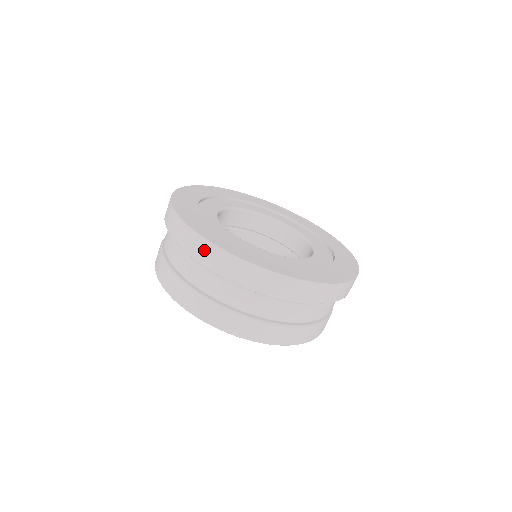
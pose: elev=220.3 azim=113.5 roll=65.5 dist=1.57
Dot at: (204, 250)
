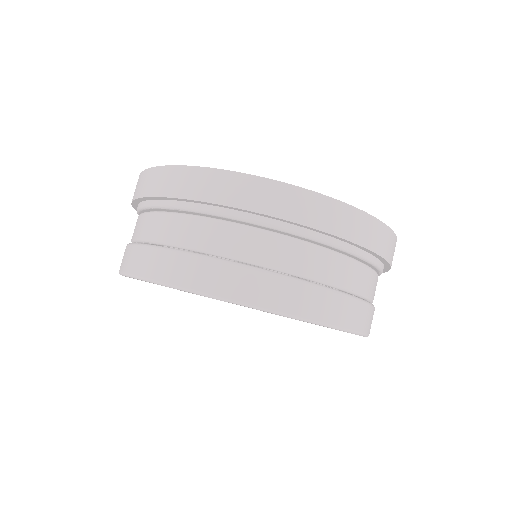
Dot at: (157, 180)
